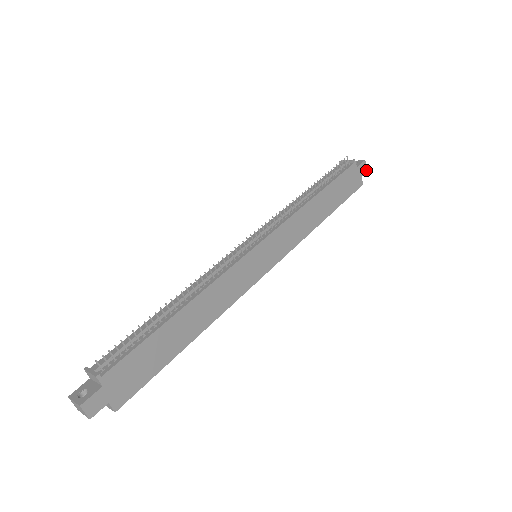
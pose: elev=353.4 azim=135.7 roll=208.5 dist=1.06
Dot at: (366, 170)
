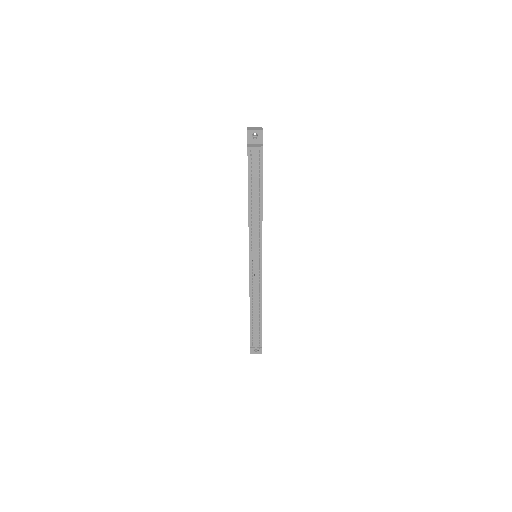
Dot at: occluded
